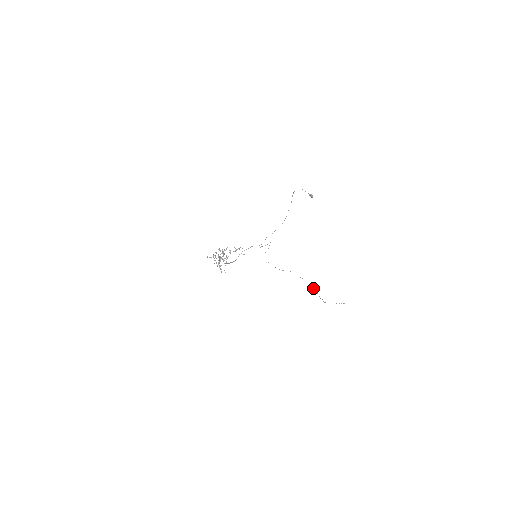
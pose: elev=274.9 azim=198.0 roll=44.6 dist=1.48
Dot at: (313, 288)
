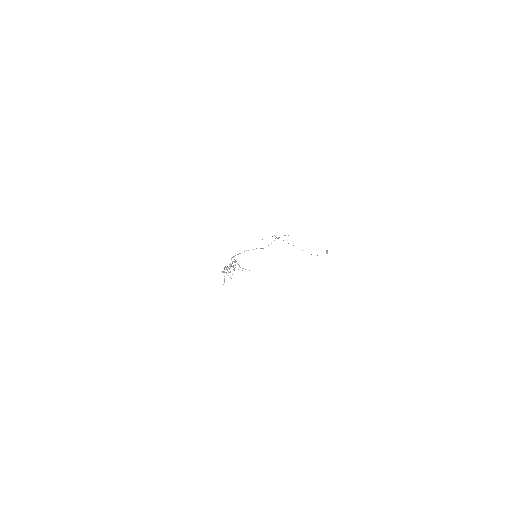
Dot at: occluded
